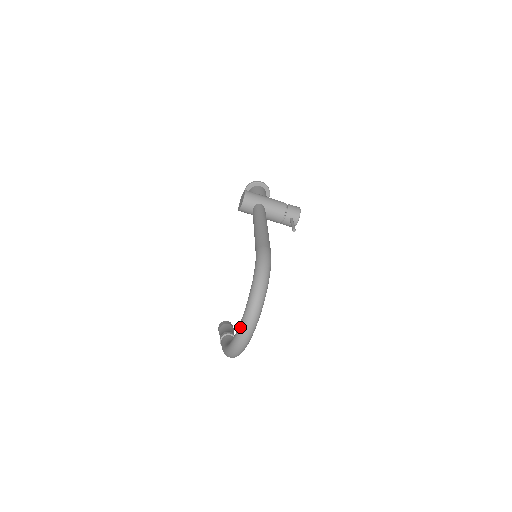
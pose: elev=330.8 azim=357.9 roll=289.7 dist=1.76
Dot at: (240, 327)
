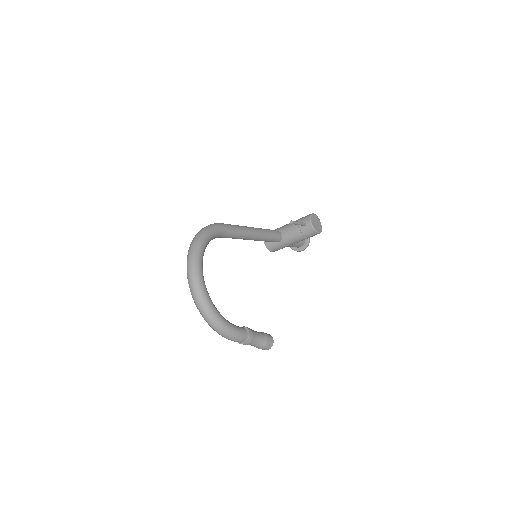
Dot at: occluded
